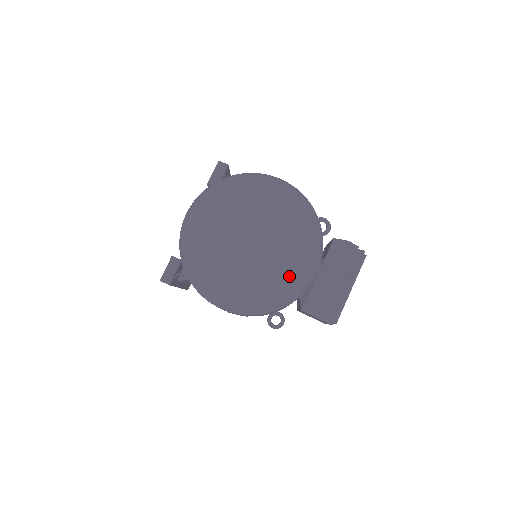
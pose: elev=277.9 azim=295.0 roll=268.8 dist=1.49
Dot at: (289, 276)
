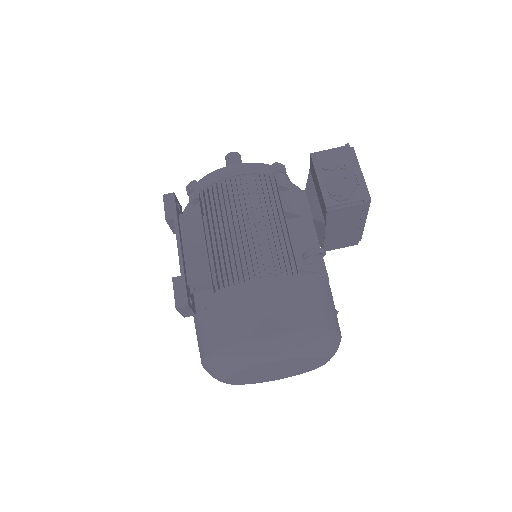
Dot at: (322, 365)
